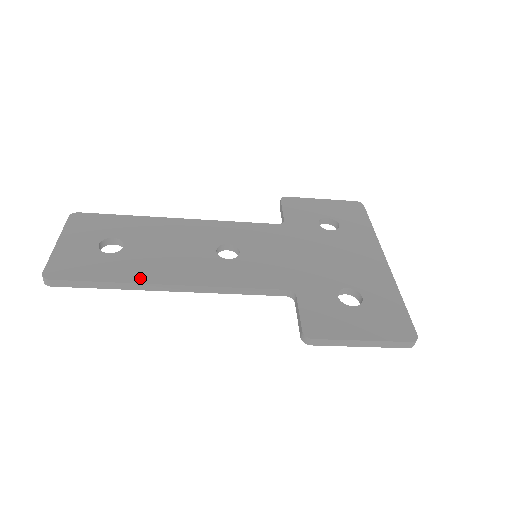
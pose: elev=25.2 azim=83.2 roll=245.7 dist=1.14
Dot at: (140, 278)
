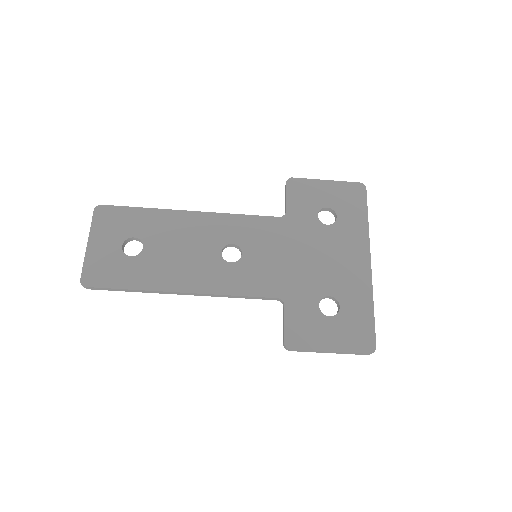
Dot at: (158, 285)
